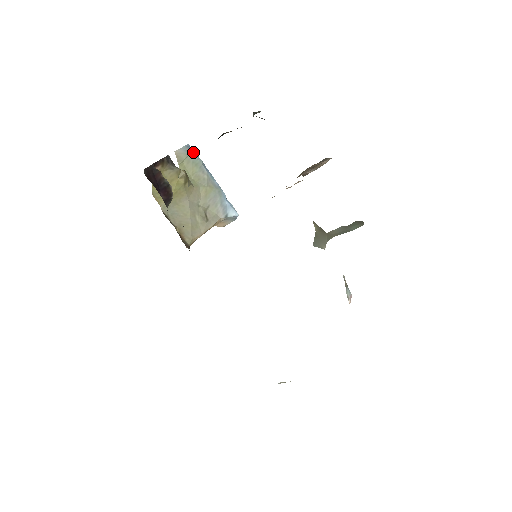
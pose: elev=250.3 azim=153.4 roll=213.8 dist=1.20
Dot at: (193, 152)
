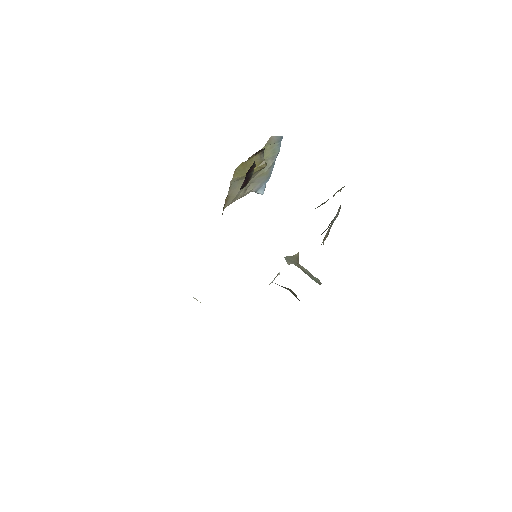
Dot at: occluded
